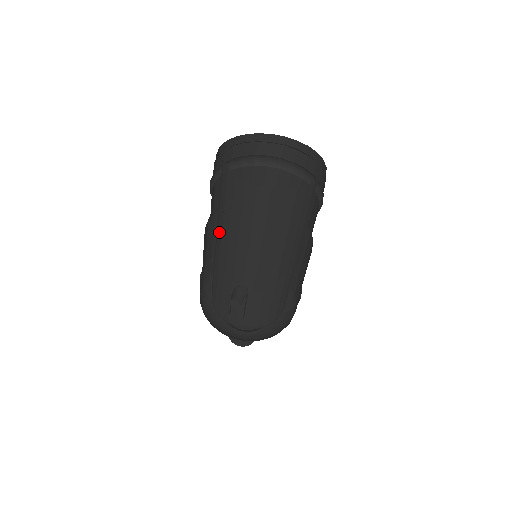
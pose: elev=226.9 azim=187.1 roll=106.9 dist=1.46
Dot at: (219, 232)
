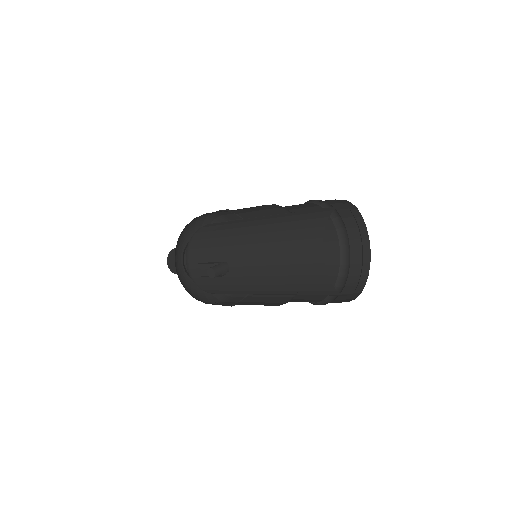
Dot at: (263, 228)
